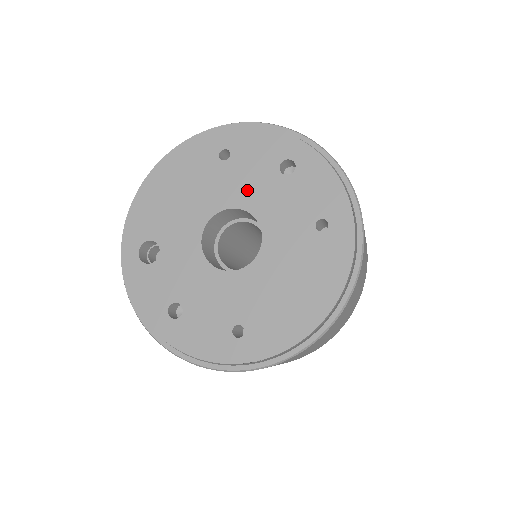
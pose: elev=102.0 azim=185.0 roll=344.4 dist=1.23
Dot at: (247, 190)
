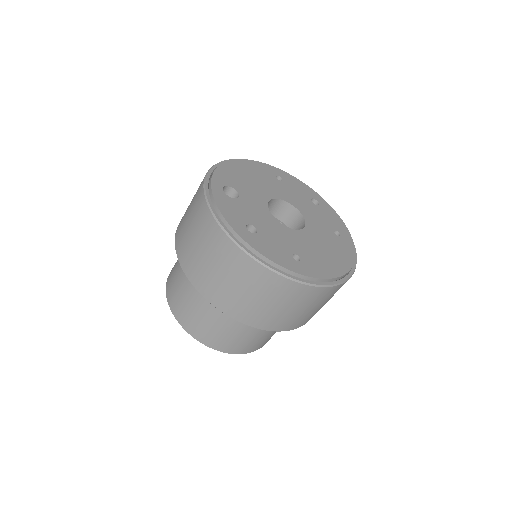
Dot at: (294, 199)
